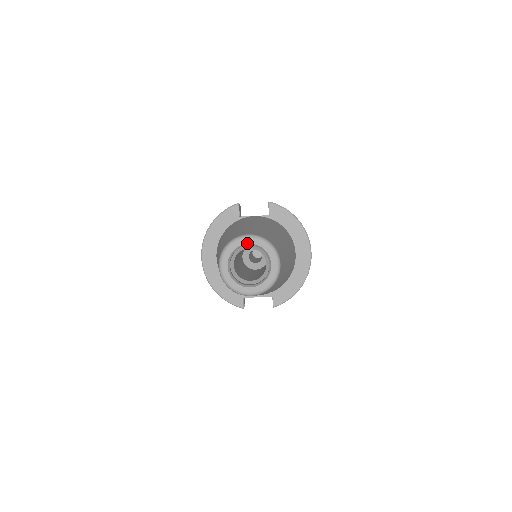
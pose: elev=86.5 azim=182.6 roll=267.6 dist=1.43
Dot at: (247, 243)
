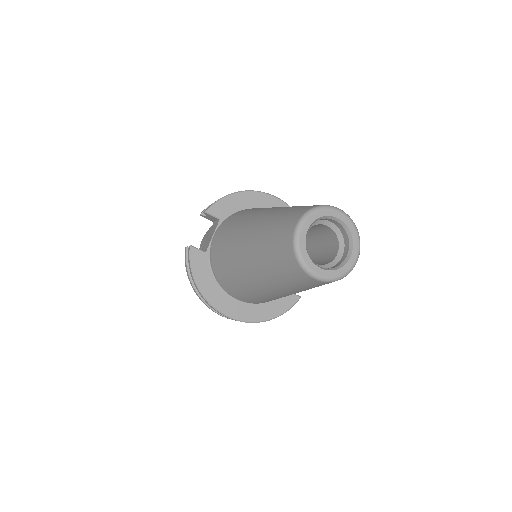
Dot at: (306, 232)
